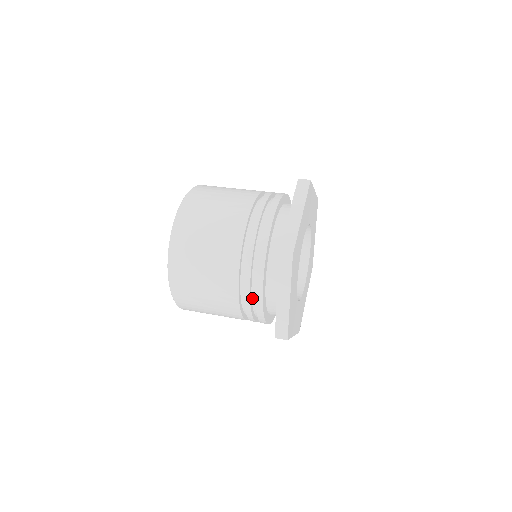
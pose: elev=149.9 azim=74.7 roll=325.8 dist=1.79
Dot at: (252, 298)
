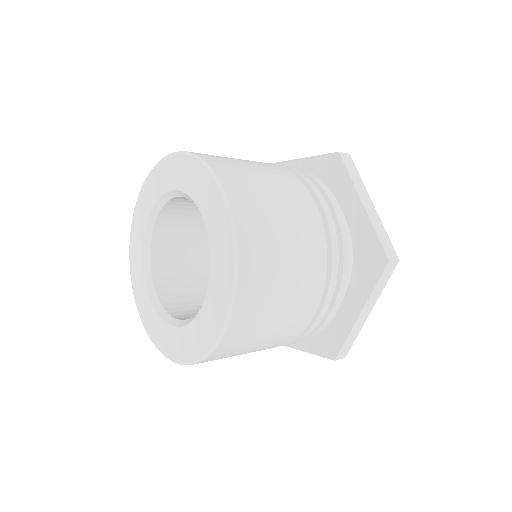
Dot at: occluded
